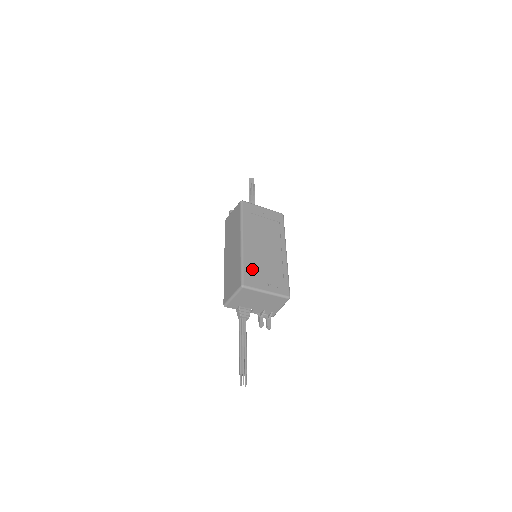
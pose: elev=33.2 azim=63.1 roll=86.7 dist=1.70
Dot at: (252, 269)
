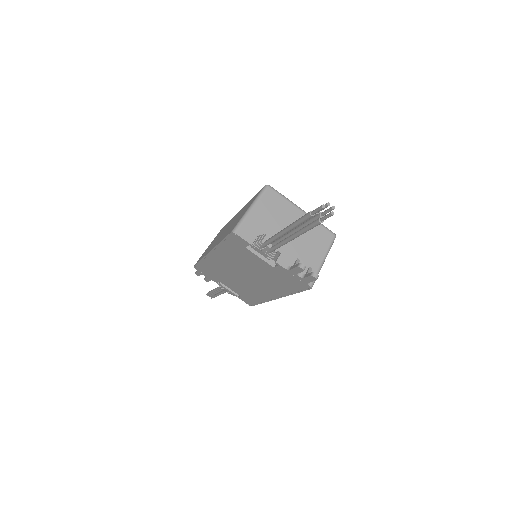
Dot at: occluded
